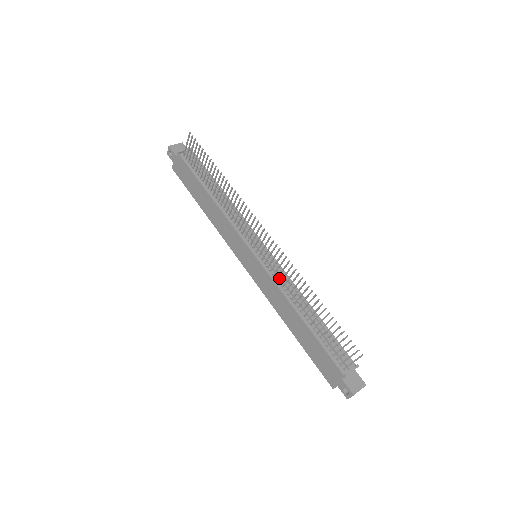
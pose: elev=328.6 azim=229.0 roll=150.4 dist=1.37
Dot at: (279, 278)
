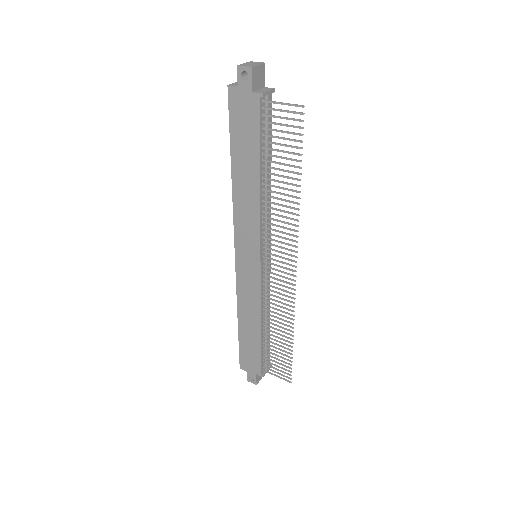
Dot at: (265, 291)
